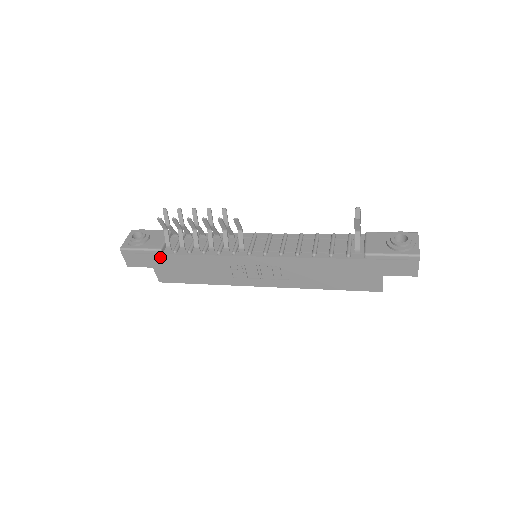
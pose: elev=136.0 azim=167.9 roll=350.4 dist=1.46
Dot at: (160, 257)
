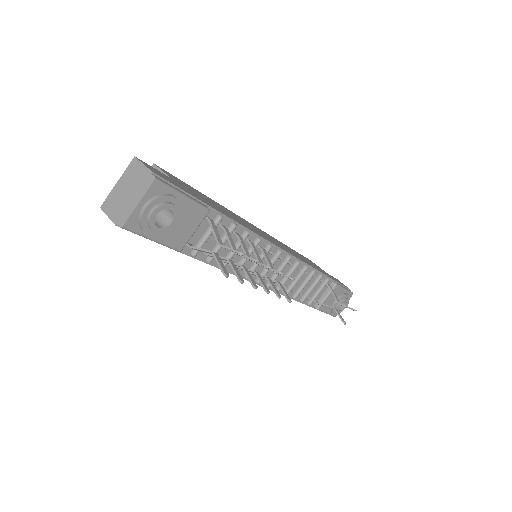
Dot at: occluded
